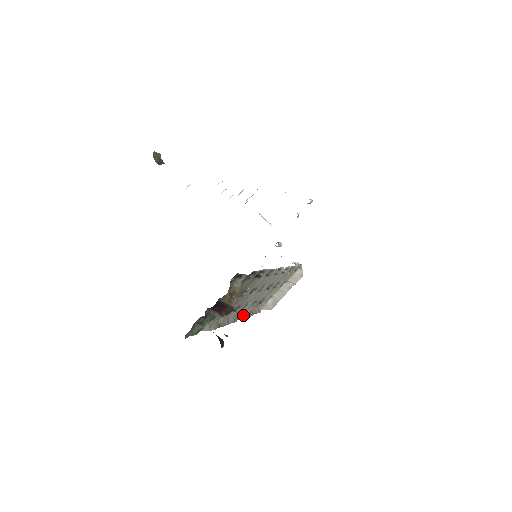
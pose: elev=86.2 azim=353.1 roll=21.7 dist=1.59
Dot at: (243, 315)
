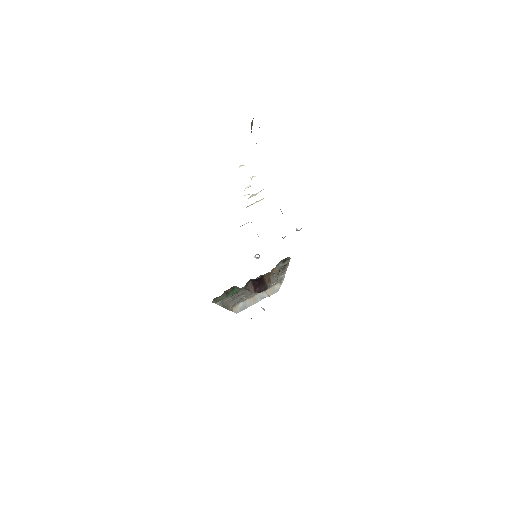
Dot at: (229, 306)
